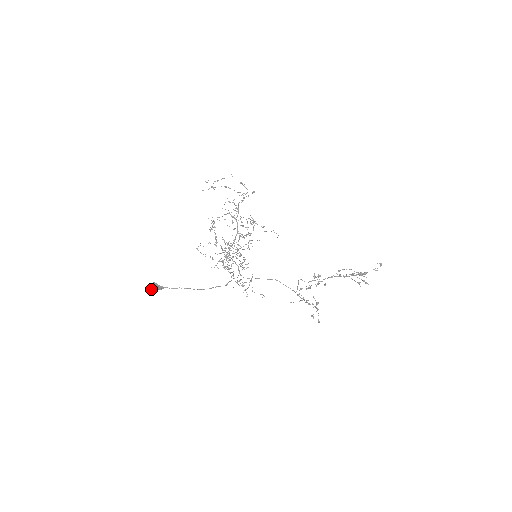
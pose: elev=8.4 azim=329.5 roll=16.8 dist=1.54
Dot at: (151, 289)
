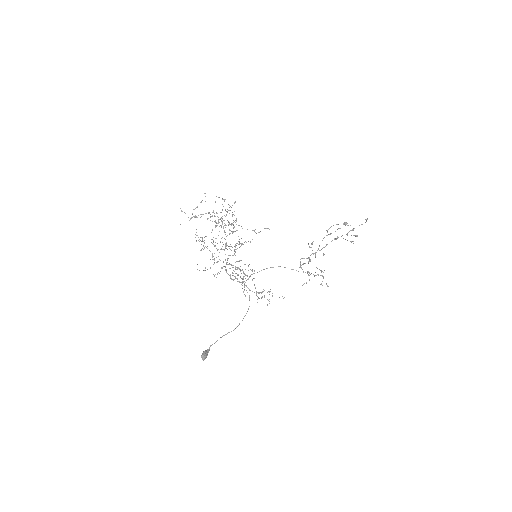
Dot at: (204, 359)
